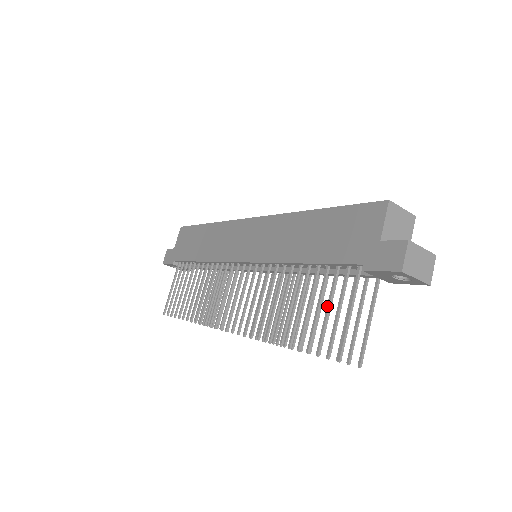
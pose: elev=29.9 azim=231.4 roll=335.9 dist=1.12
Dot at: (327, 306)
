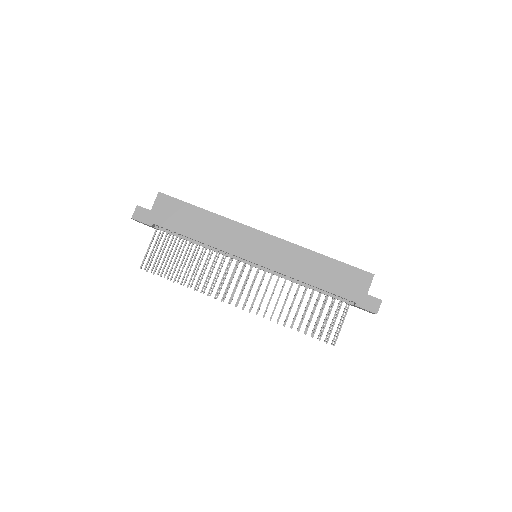
Dot at: (328, 316)
